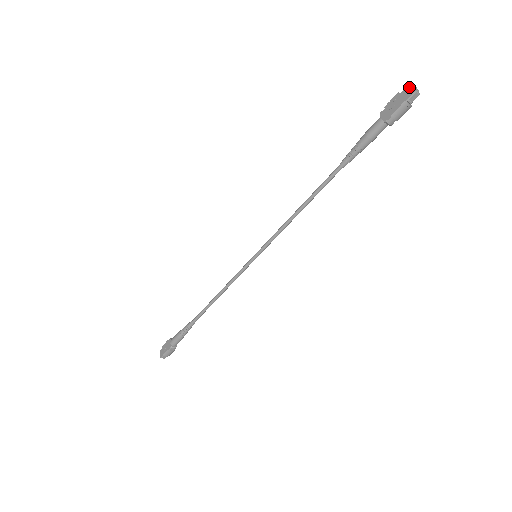
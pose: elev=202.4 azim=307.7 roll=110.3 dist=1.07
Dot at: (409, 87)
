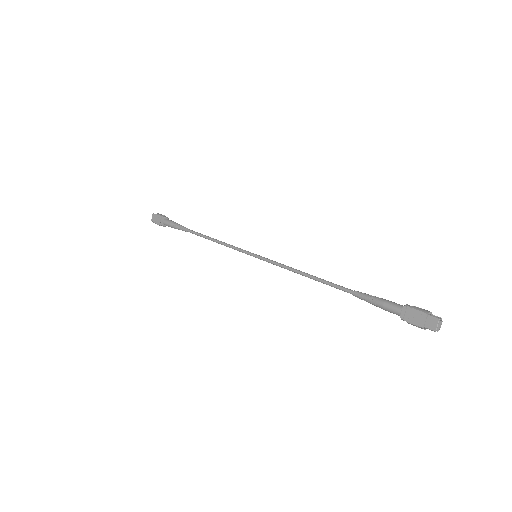
Dot at: (436, 322)
